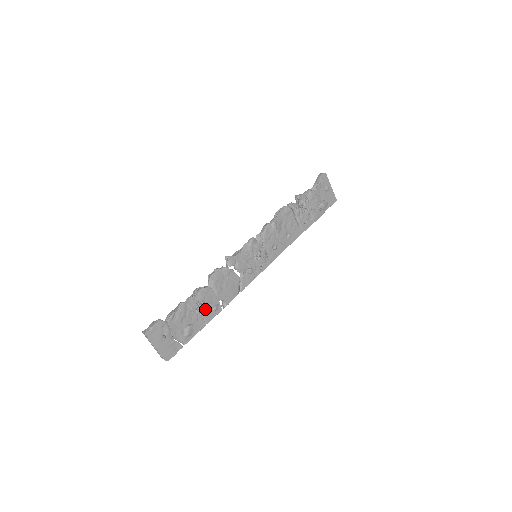
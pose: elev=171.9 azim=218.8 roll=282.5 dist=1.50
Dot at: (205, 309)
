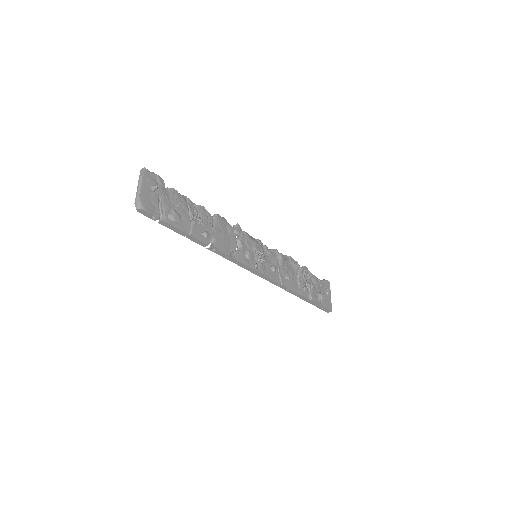
Dot at: (198, 224)
